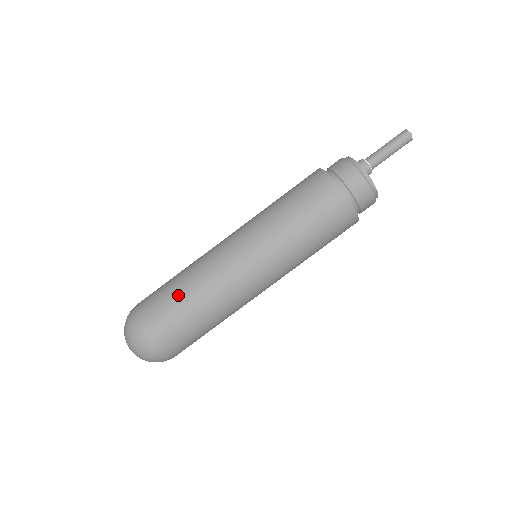
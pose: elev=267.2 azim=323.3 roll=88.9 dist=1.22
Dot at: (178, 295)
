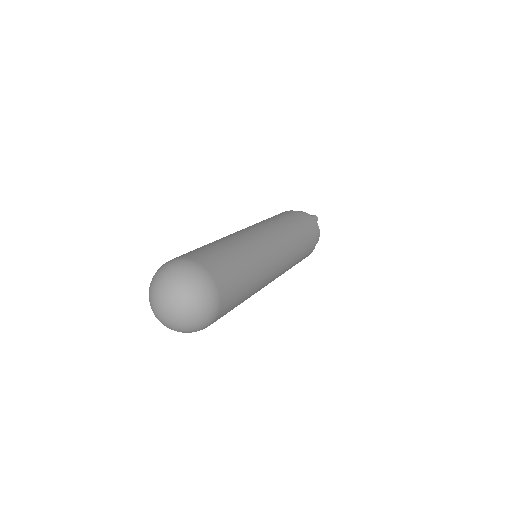
Dot at: (230, 251)
